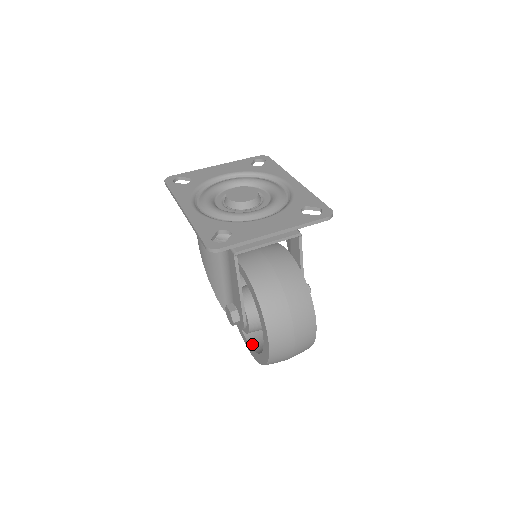
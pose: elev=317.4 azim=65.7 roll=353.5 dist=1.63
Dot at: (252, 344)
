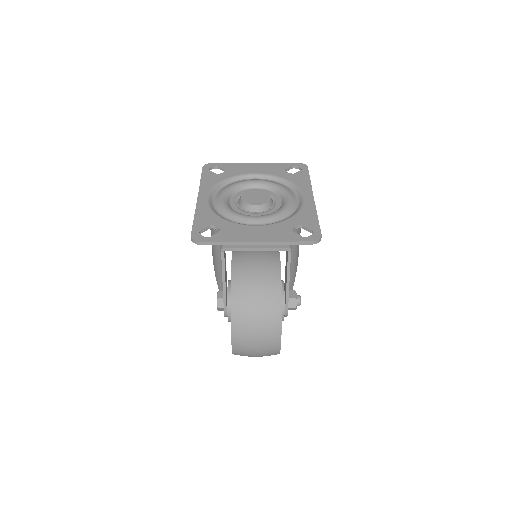
Dot at: occluded
